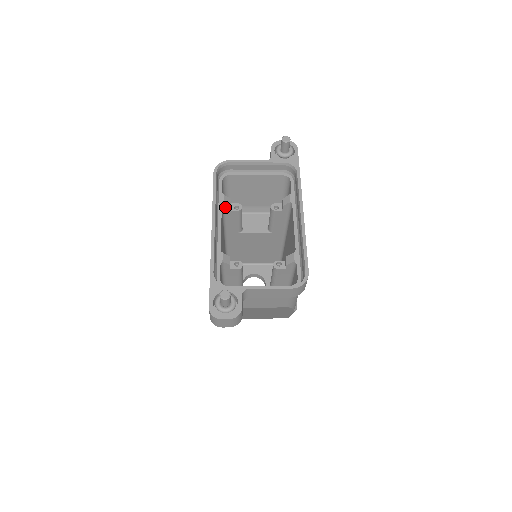
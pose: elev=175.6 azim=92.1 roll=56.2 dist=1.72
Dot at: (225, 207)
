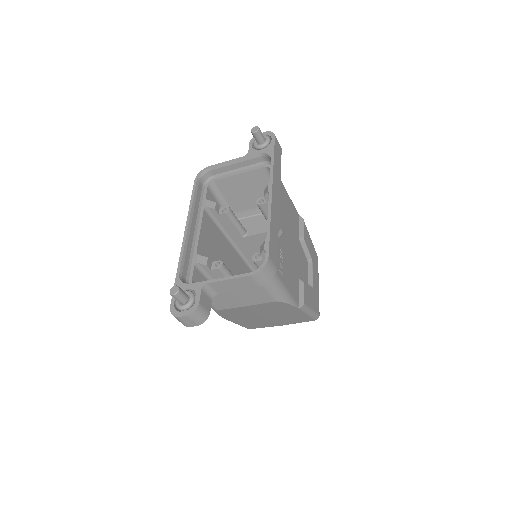
Dot at: (211, 212)
